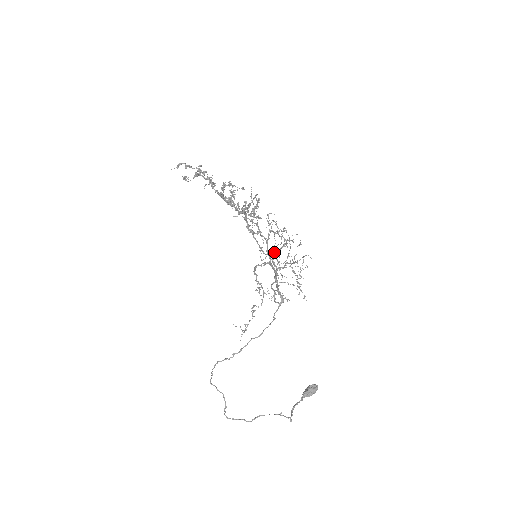
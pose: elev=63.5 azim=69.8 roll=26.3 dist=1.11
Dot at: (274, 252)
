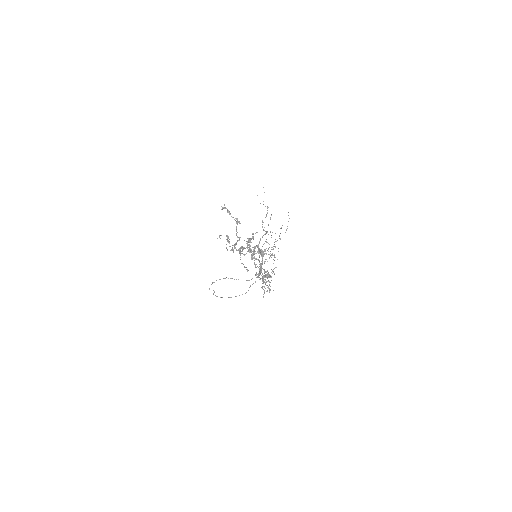
Dot at: occluded
